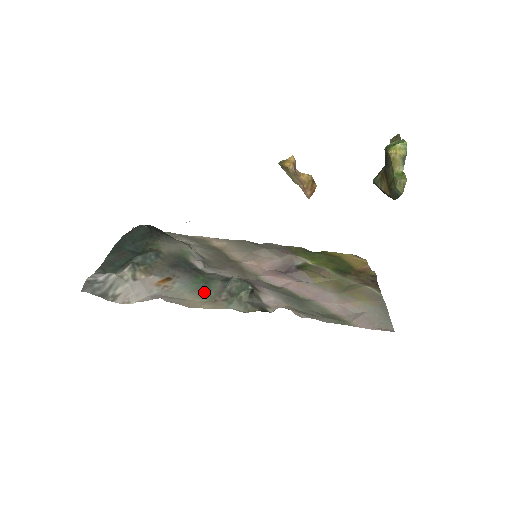
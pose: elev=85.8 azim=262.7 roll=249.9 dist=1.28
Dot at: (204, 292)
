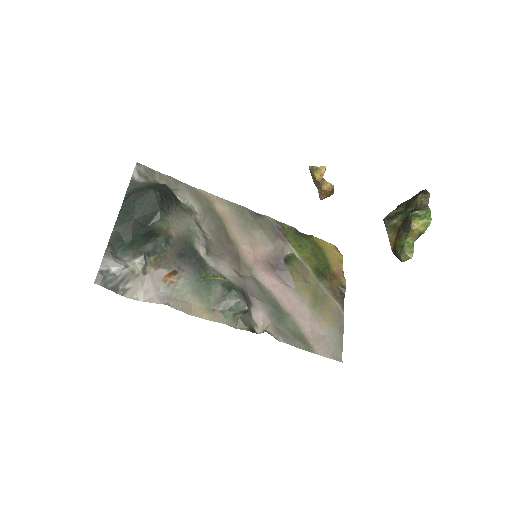
Dot at: (205, 295)
